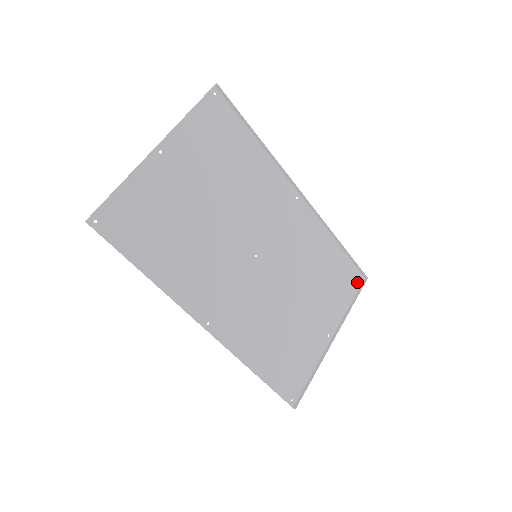
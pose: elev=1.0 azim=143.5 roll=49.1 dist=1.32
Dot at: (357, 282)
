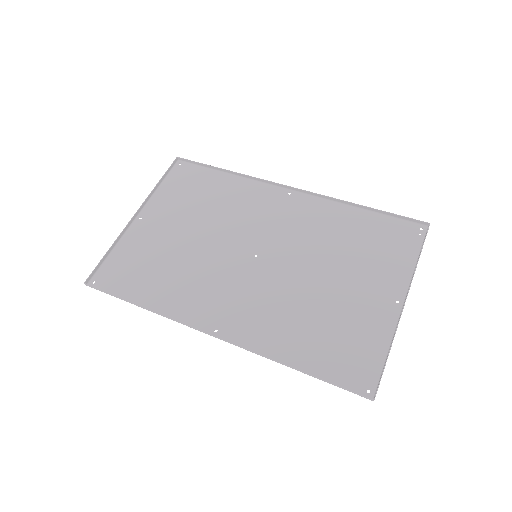
Dot at: (417, 234)
